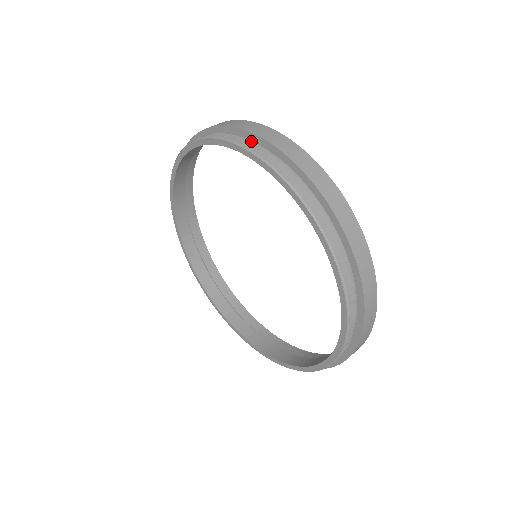
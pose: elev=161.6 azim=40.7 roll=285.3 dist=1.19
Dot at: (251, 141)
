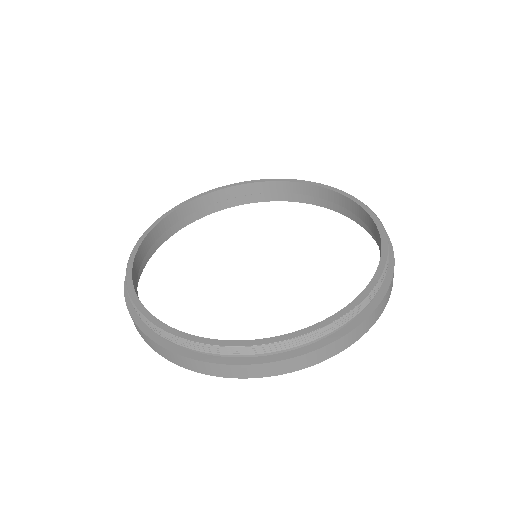
Dot at: (288, 188)
